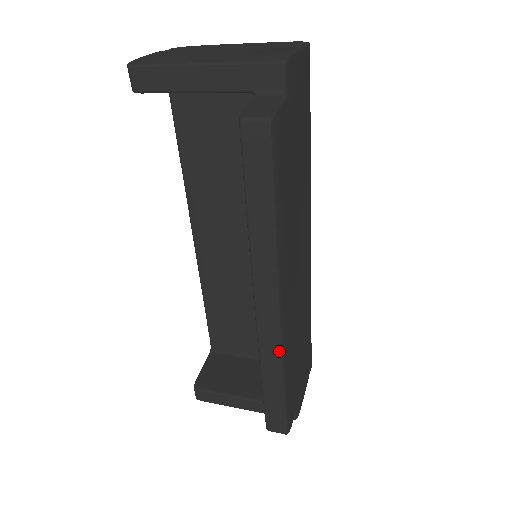
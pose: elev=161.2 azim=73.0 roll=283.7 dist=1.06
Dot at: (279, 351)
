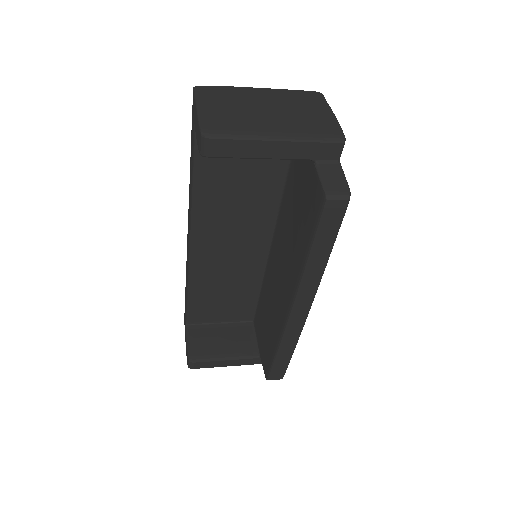
Dot at: (300, 333)
